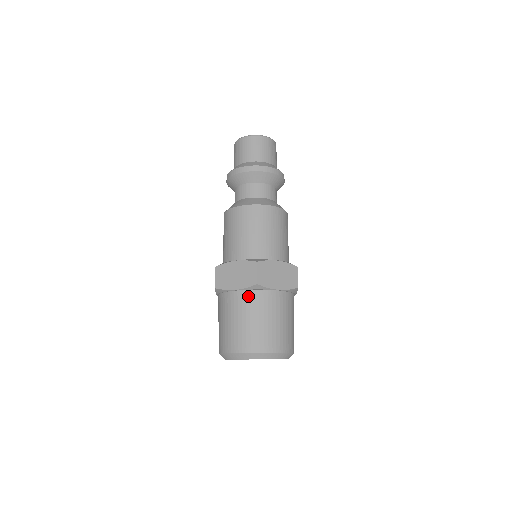
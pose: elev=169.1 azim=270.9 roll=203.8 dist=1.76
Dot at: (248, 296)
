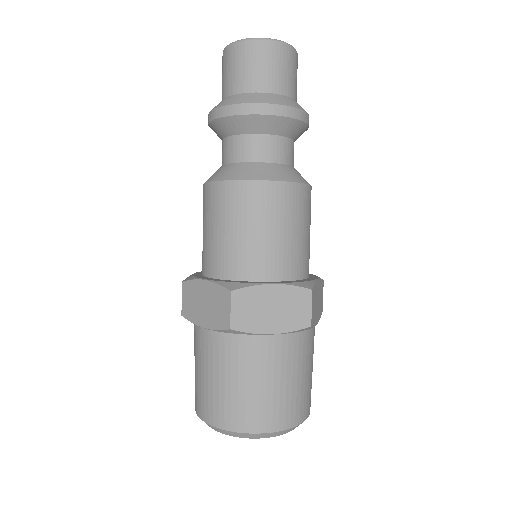
Dot at: (221, 342)
